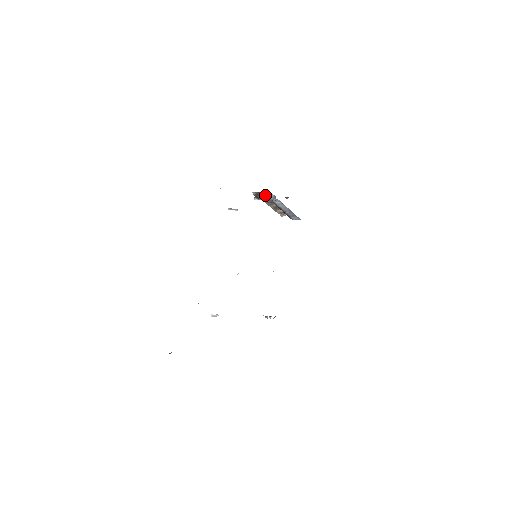
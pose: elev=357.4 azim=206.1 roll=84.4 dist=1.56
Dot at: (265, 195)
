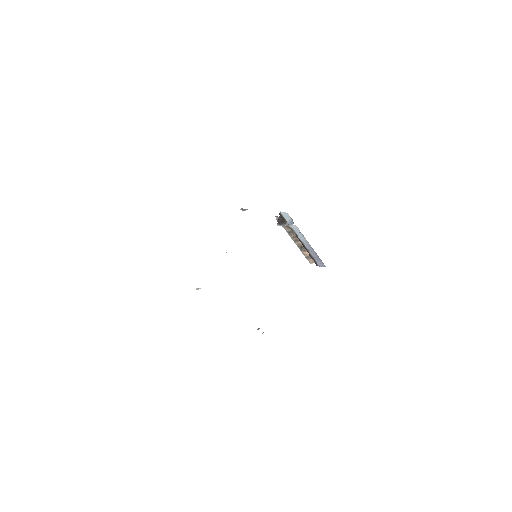
Dot at: (284, 218)
